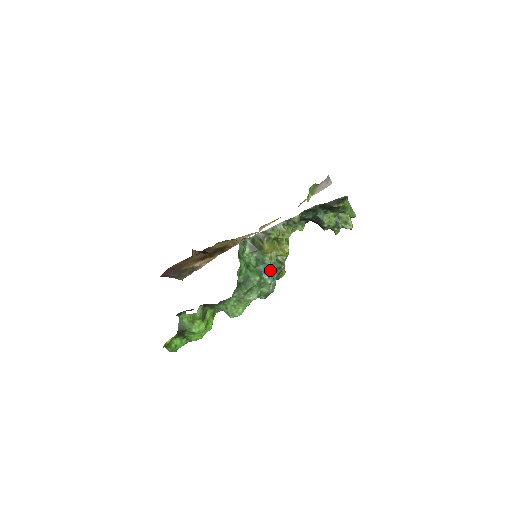
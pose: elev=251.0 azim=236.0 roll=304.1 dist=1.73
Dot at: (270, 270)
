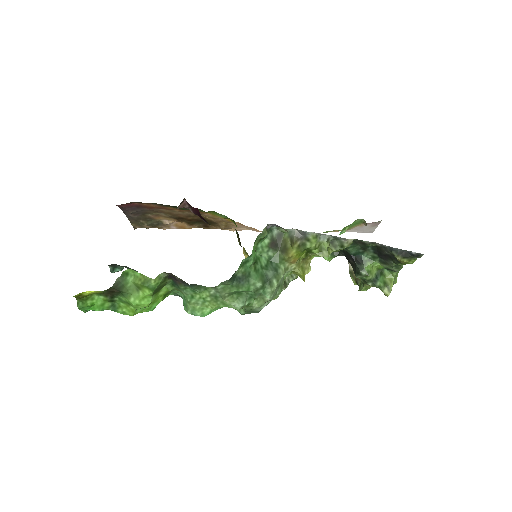
Dot at: (278, 284)
